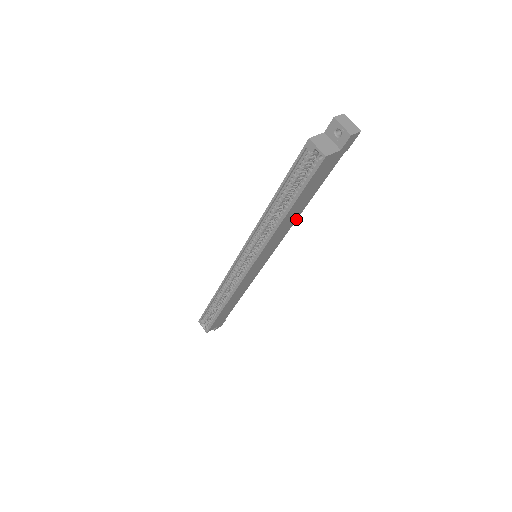
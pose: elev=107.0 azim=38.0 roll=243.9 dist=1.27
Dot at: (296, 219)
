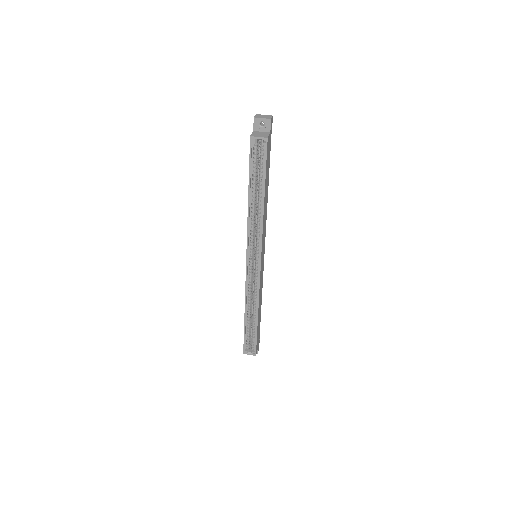
Dot at: occluded
